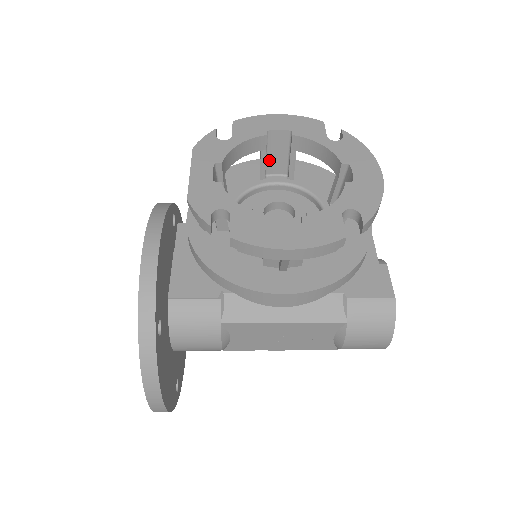
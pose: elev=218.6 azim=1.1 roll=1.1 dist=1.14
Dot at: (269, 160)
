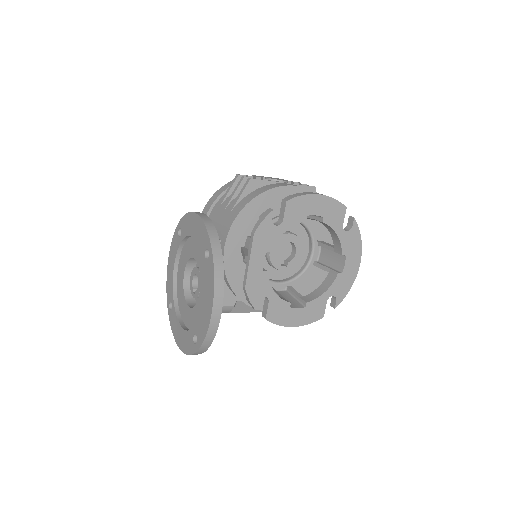
Dot at: occluded
